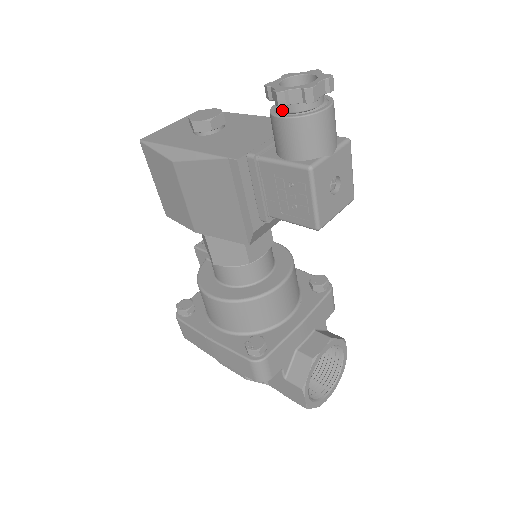
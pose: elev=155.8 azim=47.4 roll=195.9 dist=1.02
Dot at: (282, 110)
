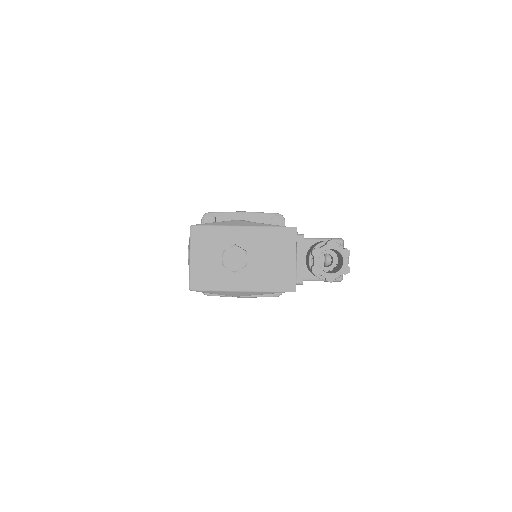
Dot at: occluded
